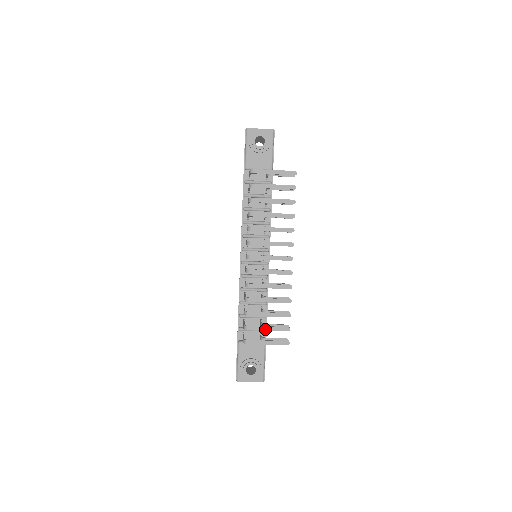
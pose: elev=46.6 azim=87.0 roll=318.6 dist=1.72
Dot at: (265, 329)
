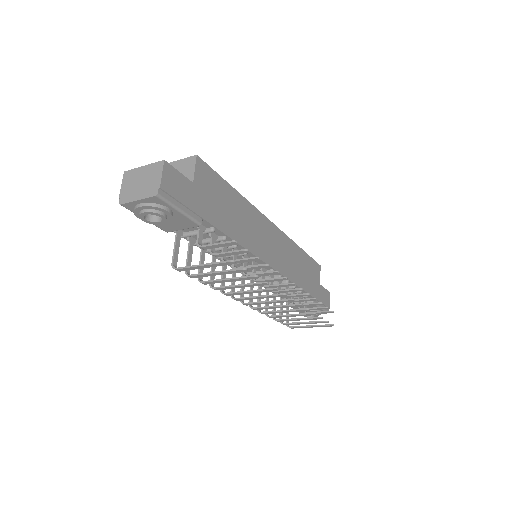
Dot at: occluded
